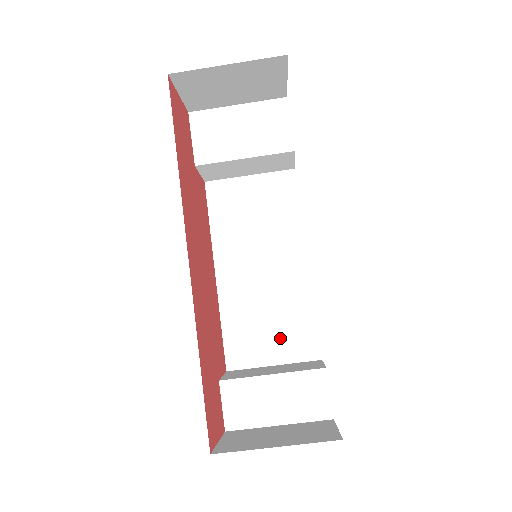
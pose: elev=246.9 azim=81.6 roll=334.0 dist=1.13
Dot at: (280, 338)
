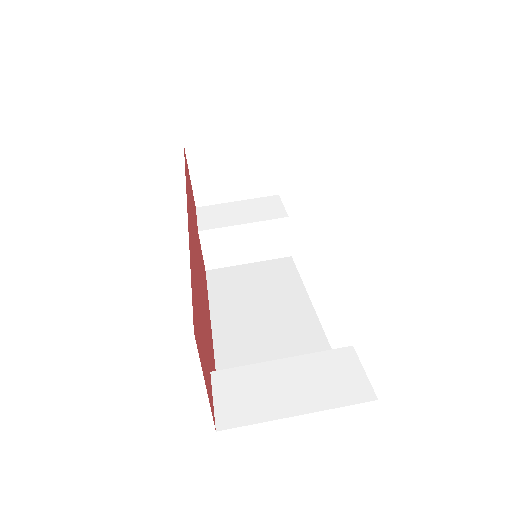
Dot at: occluded
